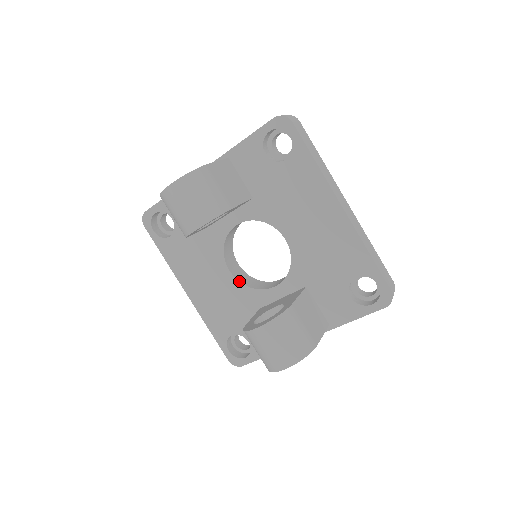
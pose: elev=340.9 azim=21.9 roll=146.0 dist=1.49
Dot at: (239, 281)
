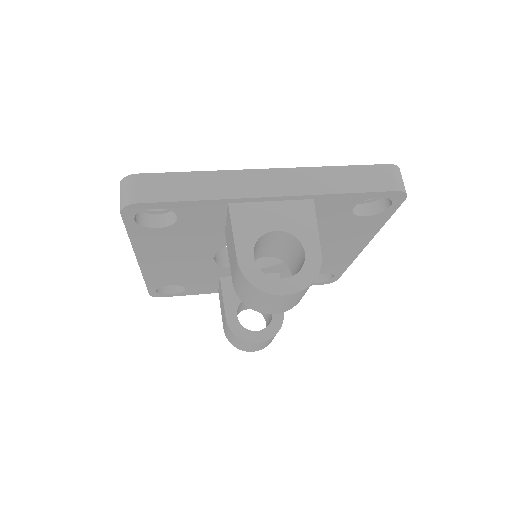
Dot at: (217, 263)
